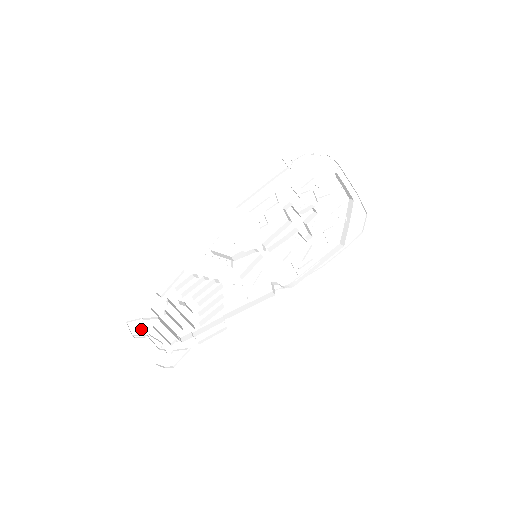
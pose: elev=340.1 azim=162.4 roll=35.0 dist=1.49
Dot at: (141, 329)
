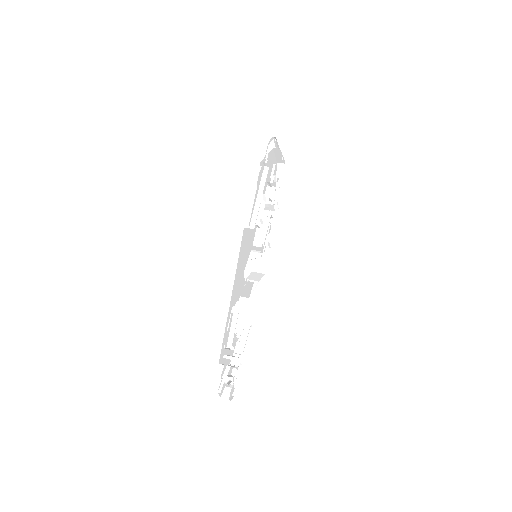
Dot at: (223, 387)
